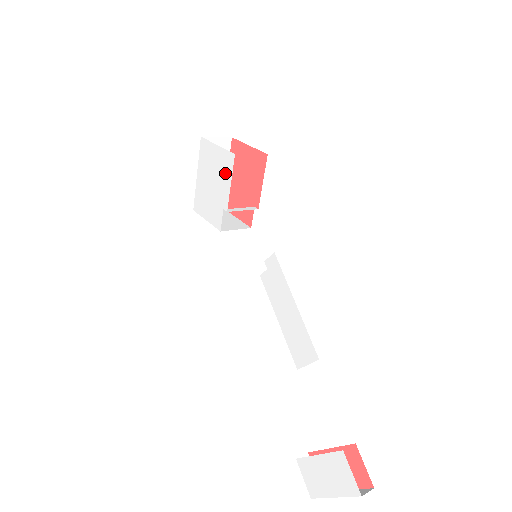
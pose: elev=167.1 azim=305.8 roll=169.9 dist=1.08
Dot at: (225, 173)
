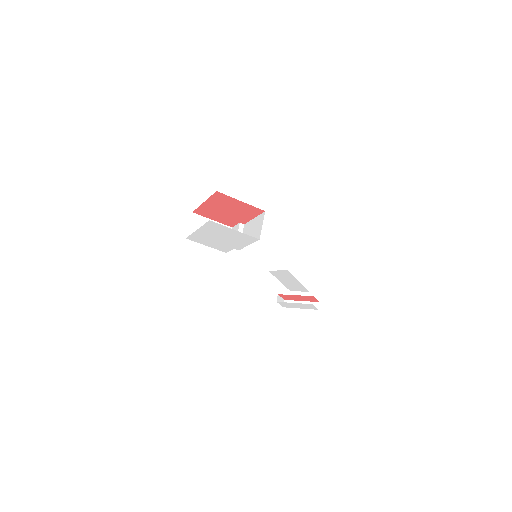
Dot at: (243, 241)
